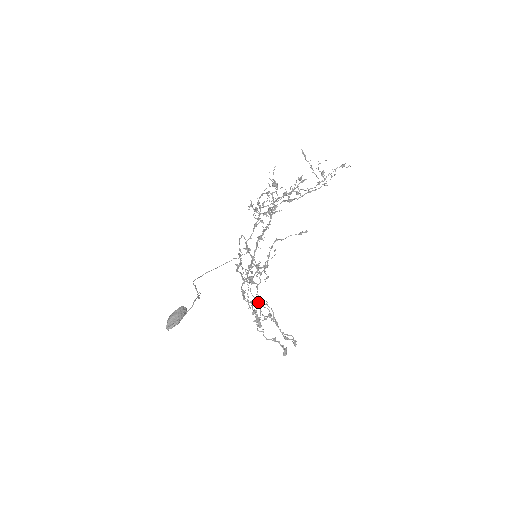
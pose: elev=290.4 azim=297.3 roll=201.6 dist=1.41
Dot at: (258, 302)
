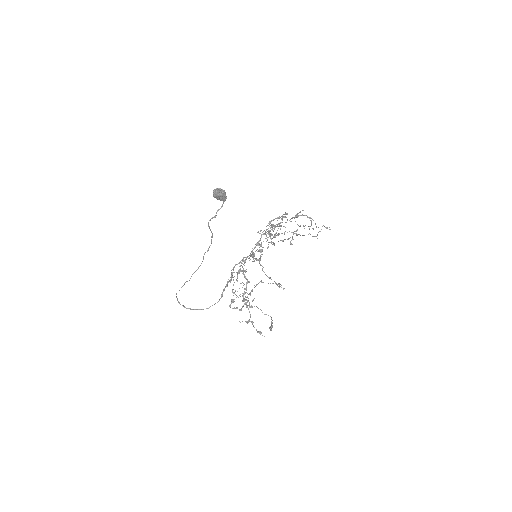
Dot at: (243, 295)
